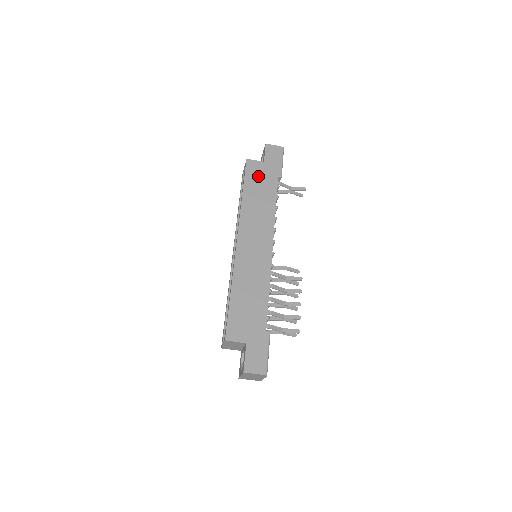
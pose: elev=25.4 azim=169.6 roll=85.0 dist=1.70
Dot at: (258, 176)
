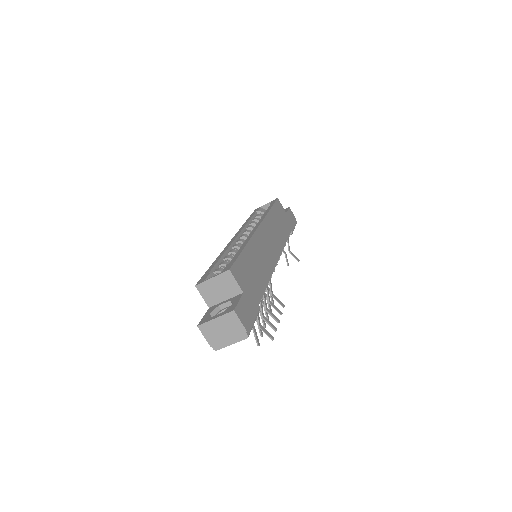
Dot at: (281, 214)
